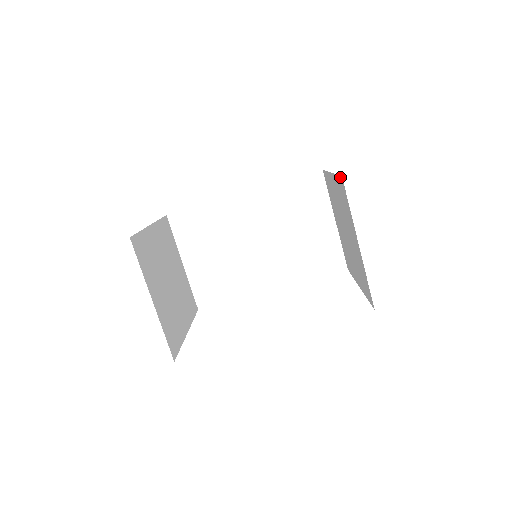
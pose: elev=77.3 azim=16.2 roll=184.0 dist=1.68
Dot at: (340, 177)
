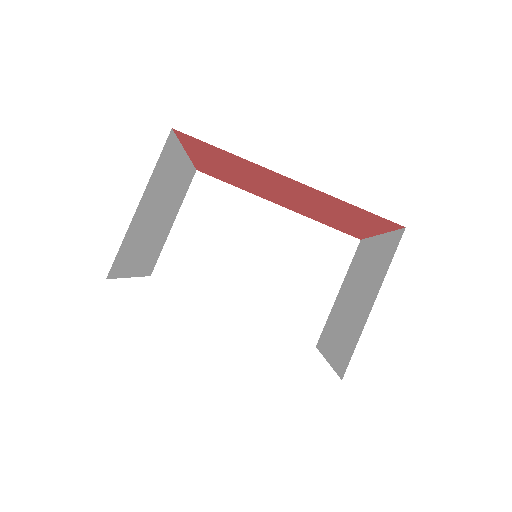
Dot at: (400, 230)
